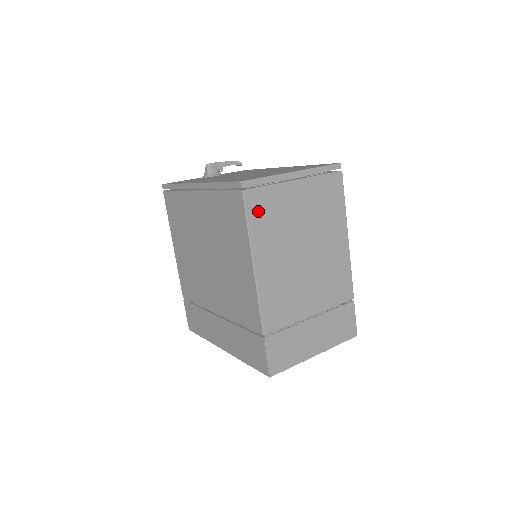
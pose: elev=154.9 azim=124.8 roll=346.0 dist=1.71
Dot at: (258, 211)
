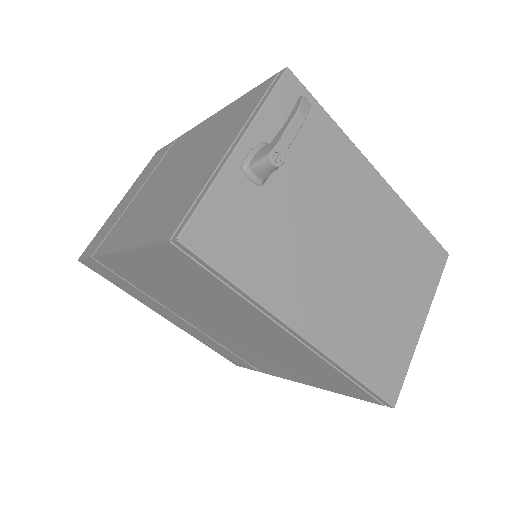
Dot at: occluded
